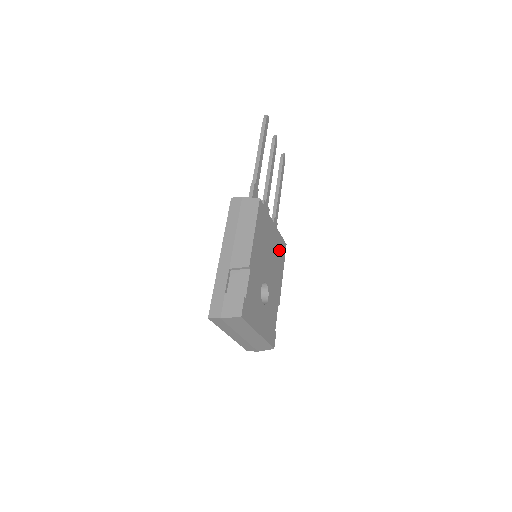
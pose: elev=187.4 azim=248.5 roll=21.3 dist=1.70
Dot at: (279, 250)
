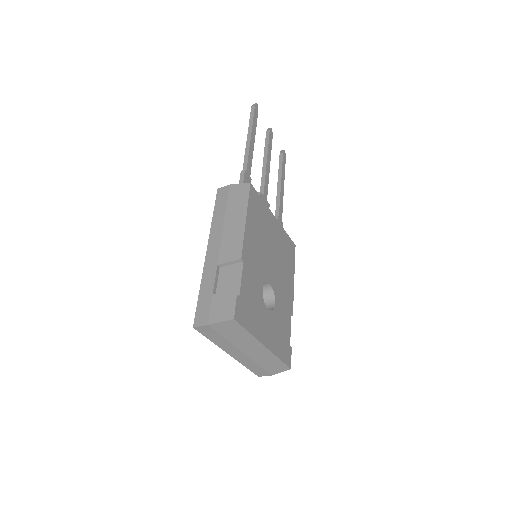
Dot at: (285, 249)
